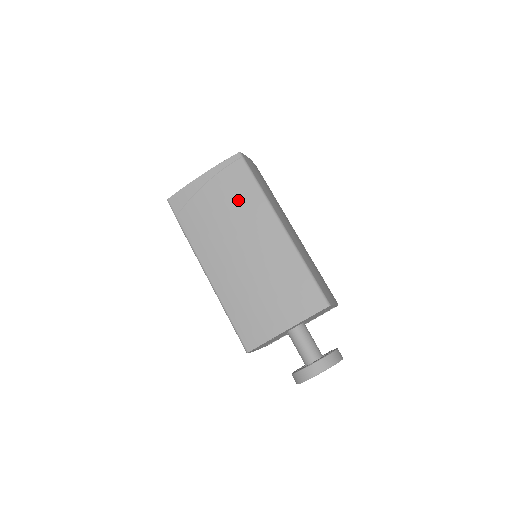
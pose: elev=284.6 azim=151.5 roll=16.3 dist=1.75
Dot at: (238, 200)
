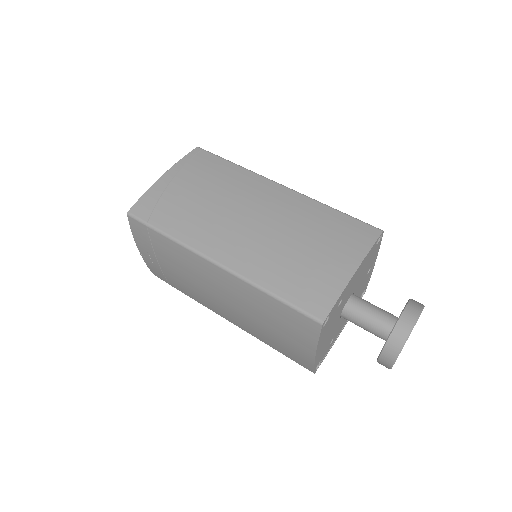
Dot at: (220, 180)
